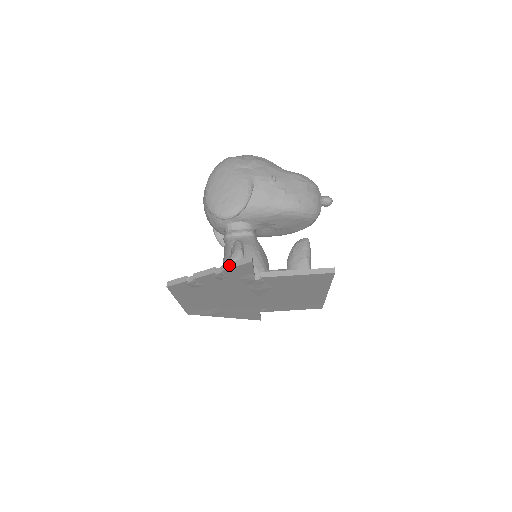
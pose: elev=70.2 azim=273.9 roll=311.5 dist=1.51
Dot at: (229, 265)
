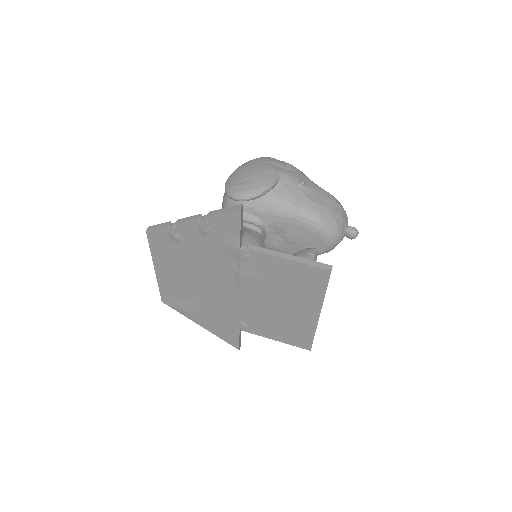
Dot at: (216, 211)
